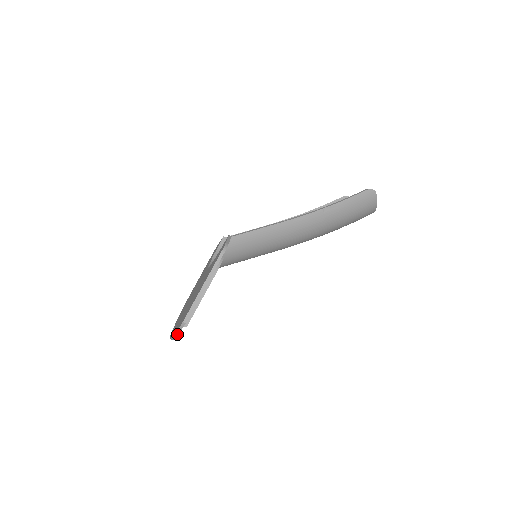
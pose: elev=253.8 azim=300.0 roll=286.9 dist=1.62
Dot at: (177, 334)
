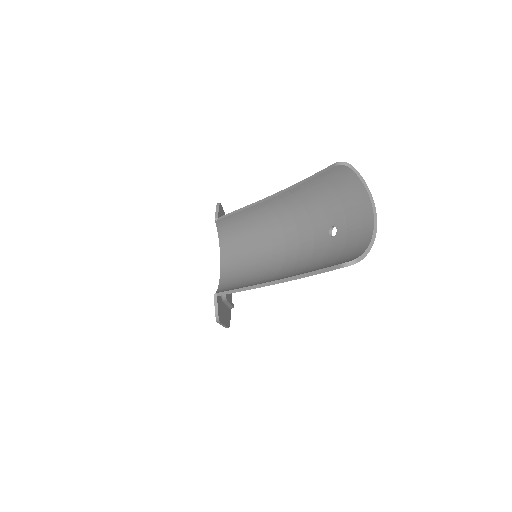
Dot at: (230, 316)
